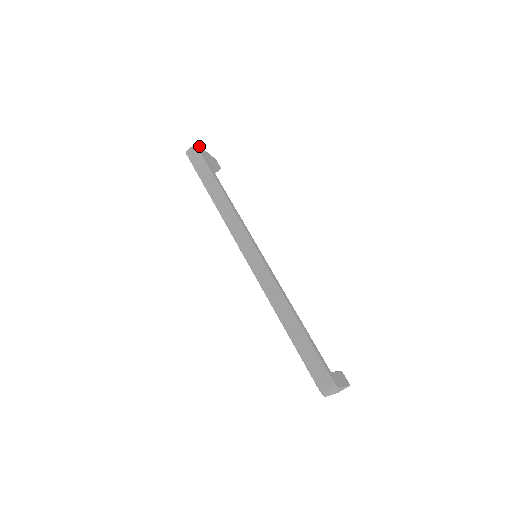
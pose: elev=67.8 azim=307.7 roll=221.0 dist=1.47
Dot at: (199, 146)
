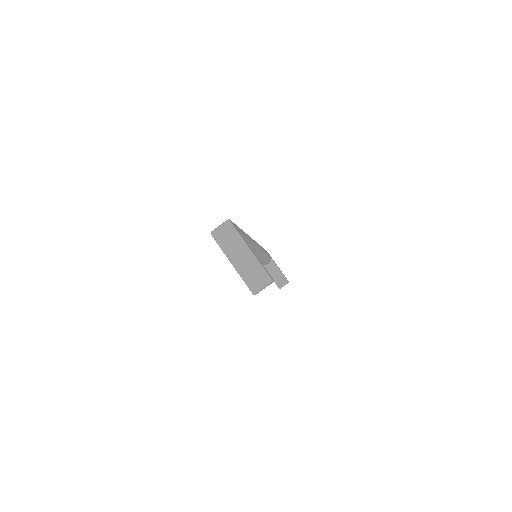
Dot at: occluded
